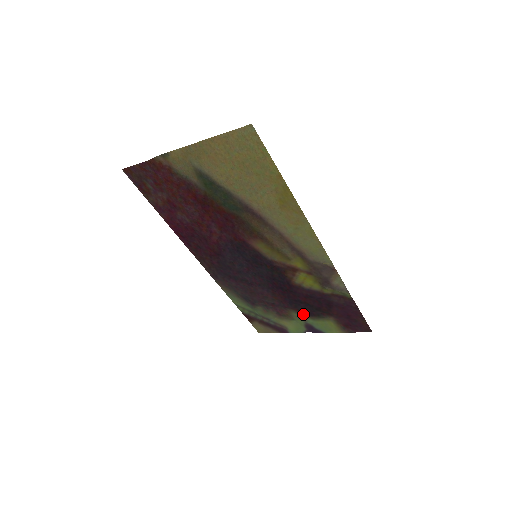
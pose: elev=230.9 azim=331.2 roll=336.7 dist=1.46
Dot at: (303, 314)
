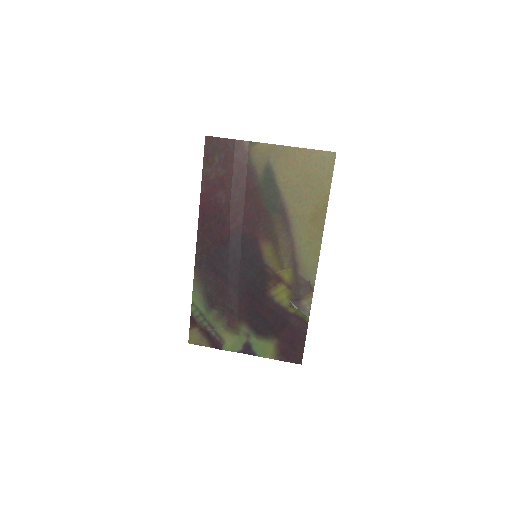
Dot at: (252, 330)
